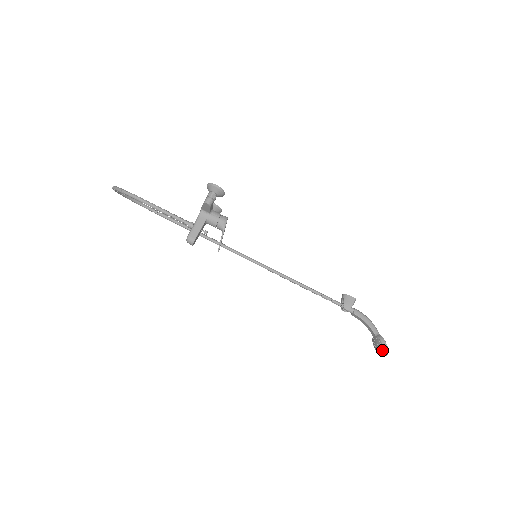
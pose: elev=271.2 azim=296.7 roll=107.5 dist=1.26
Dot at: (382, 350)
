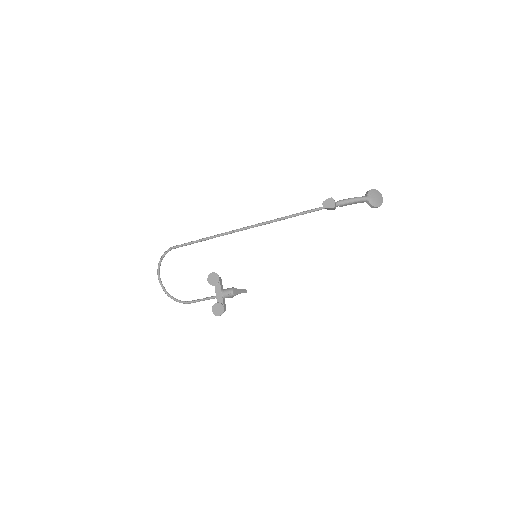
Dot at: occluded
